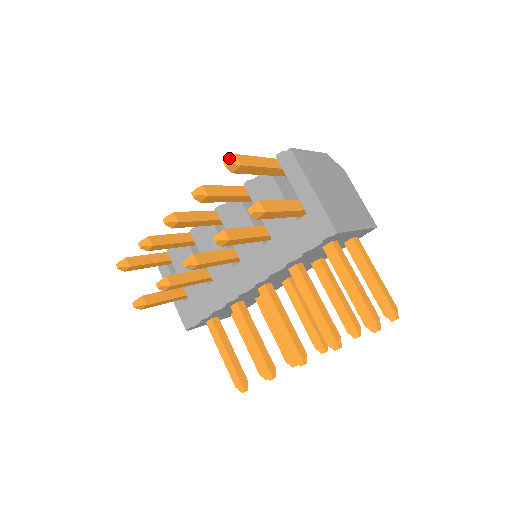
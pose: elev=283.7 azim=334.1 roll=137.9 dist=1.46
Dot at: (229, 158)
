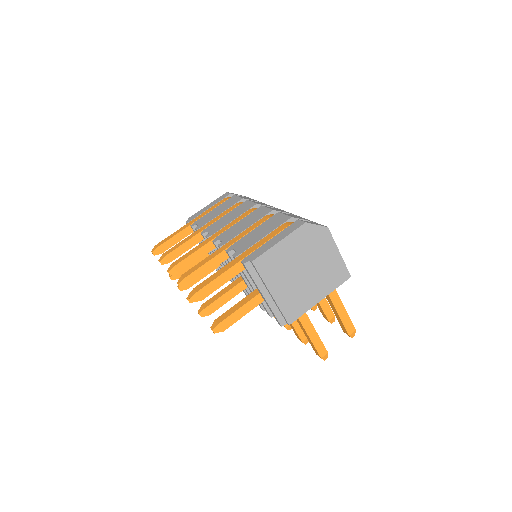
Dot at: (191, 298)
